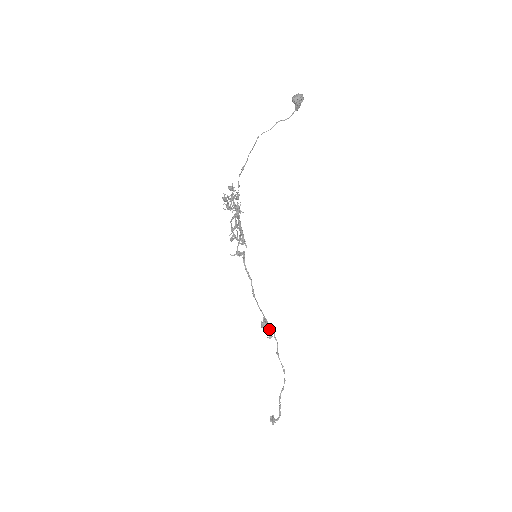
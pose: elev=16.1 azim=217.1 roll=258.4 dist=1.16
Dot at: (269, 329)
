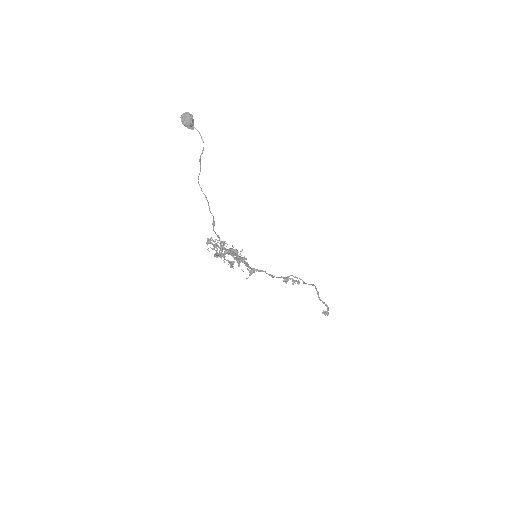
Dot at: (294, 280)
